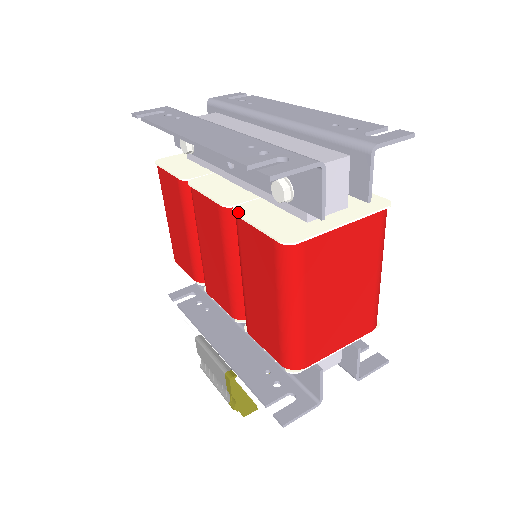
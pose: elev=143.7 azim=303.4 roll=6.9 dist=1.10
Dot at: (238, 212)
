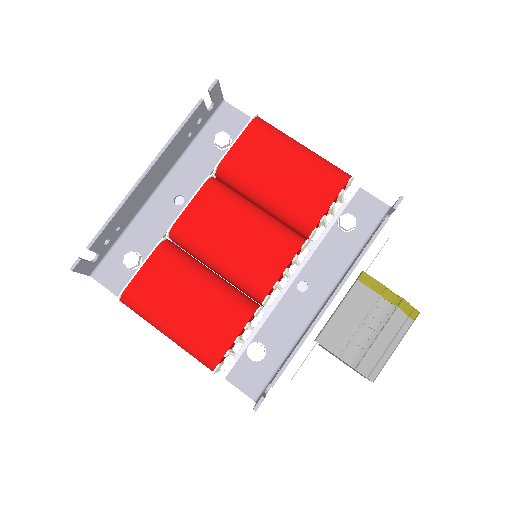
Dot at: (219, 162)
